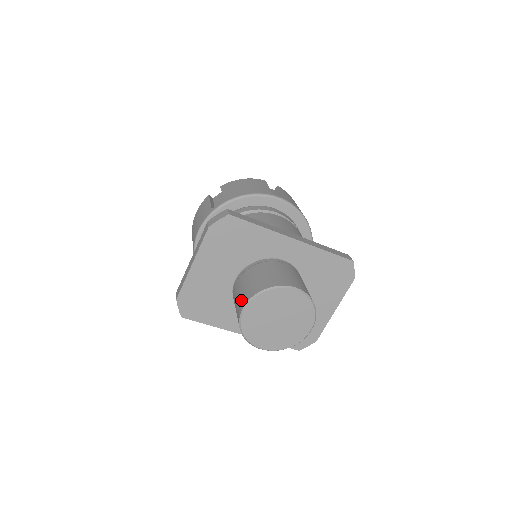
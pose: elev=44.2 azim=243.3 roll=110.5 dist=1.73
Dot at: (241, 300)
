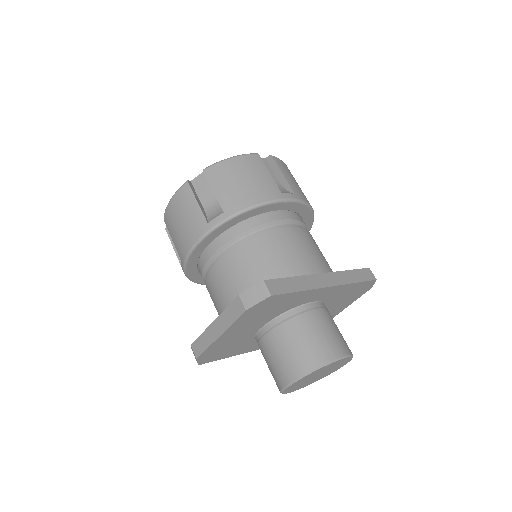
Dot at: (283, 371)
